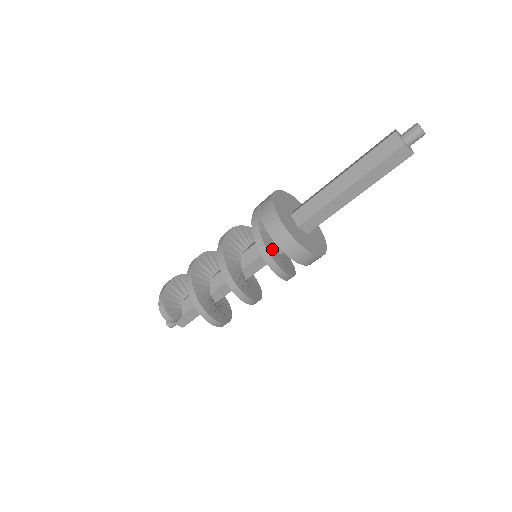
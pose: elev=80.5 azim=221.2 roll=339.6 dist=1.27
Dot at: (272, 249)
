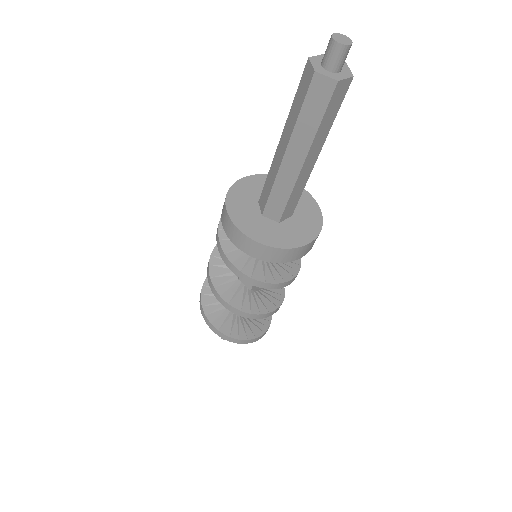
Dot at: occluded
